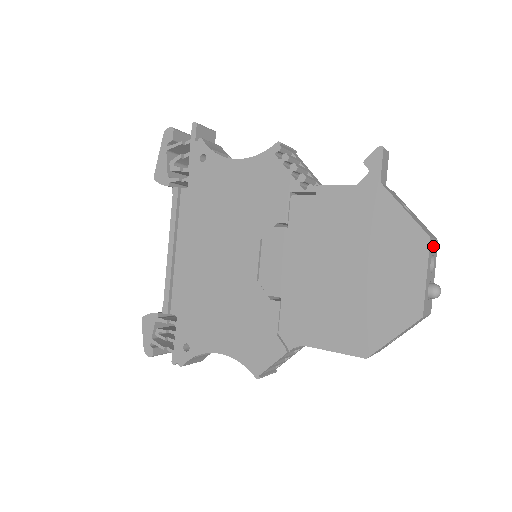
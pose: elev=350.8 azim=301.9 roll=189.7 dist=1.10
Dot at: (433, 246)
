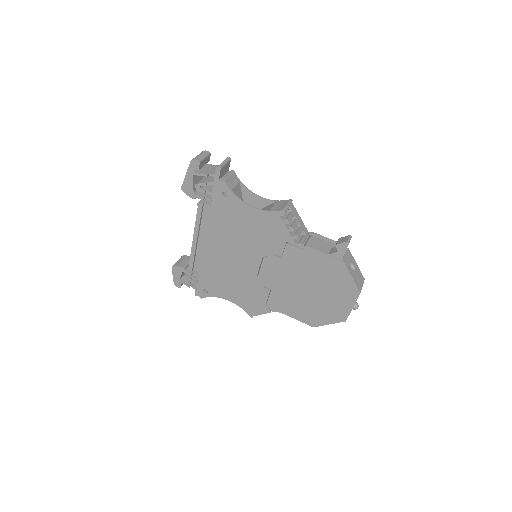
Dot at: occluded
